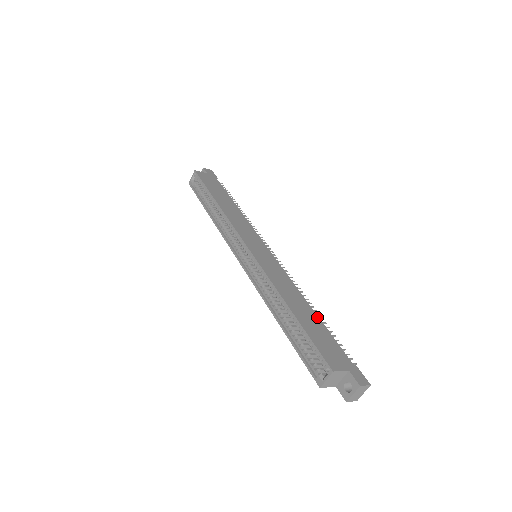
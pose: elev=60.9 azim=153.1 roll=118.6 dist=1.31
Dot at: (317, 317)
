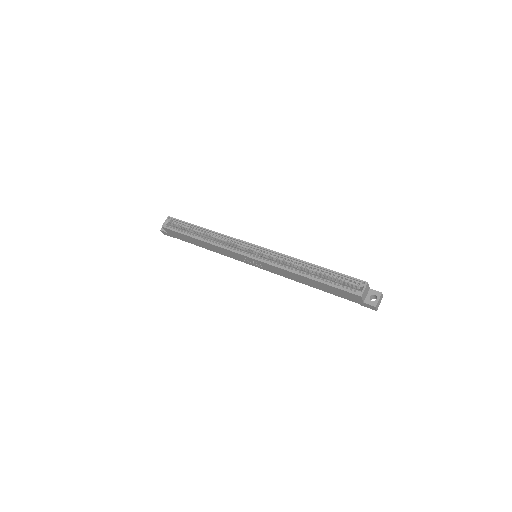
Dot at: occluded
